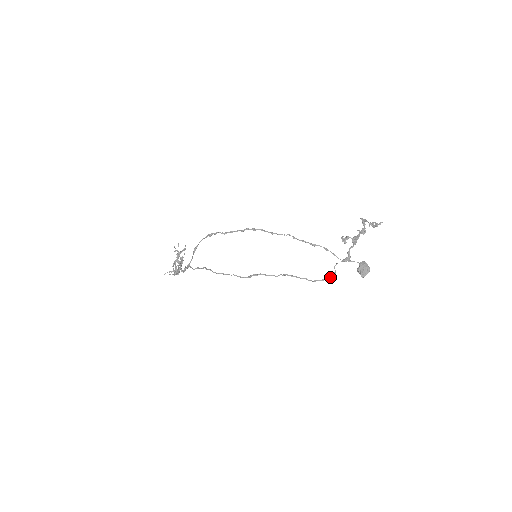
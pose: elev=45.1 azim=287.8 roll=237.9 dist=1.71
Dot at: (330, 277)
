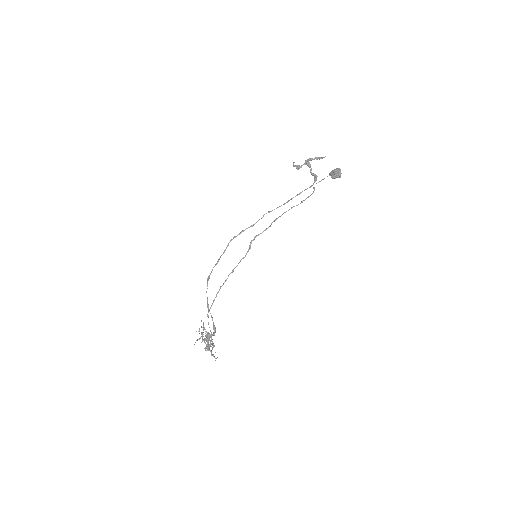
Dot at: occluded
